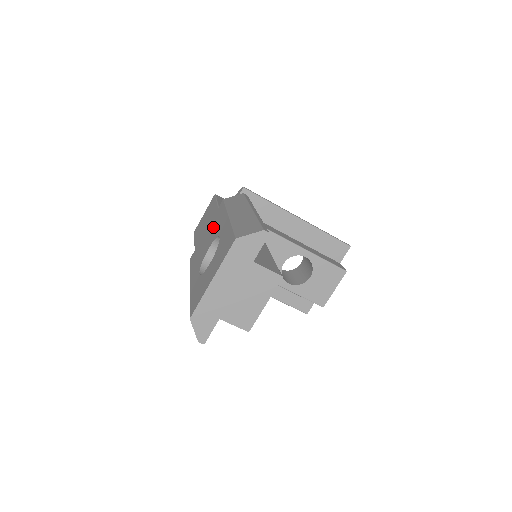
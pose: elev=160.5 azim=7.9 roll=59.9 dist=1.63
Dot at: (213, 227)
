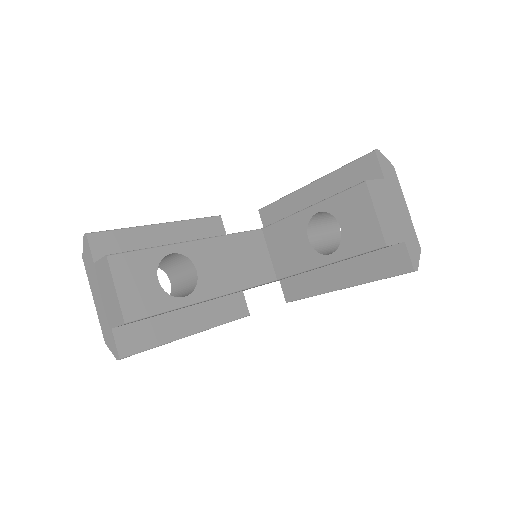
Dot at: occluded
